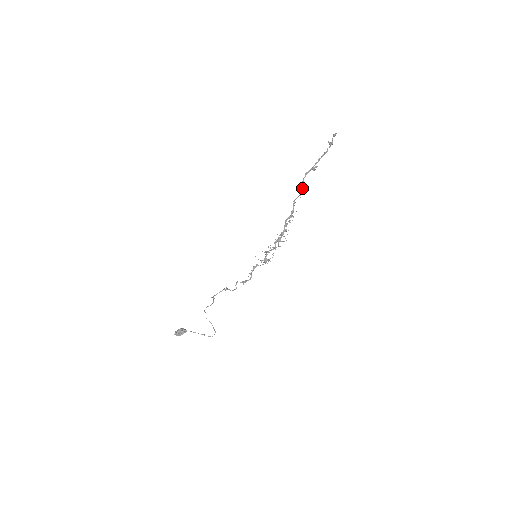
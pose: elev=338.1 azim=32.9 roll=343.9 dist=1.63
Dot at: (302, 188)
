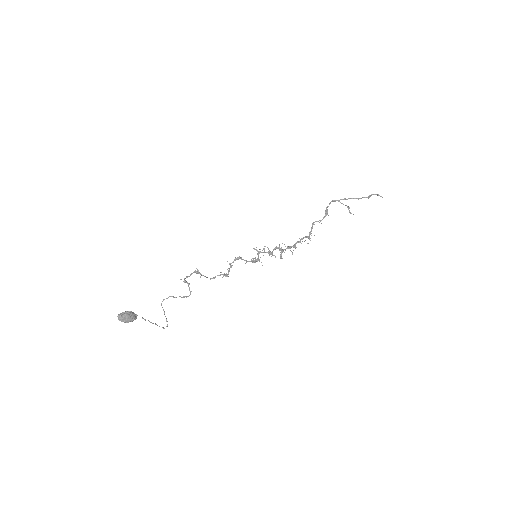
Dot at: occluded
